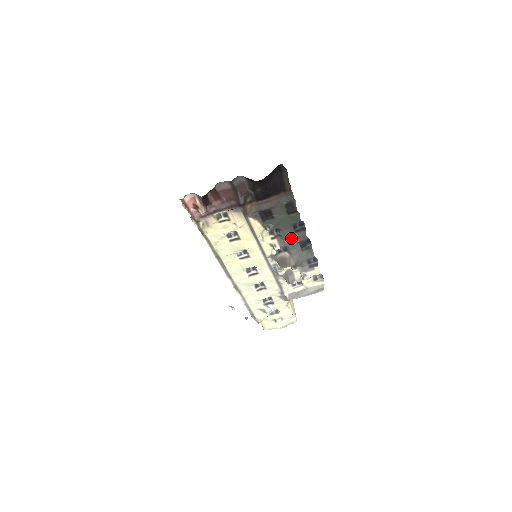
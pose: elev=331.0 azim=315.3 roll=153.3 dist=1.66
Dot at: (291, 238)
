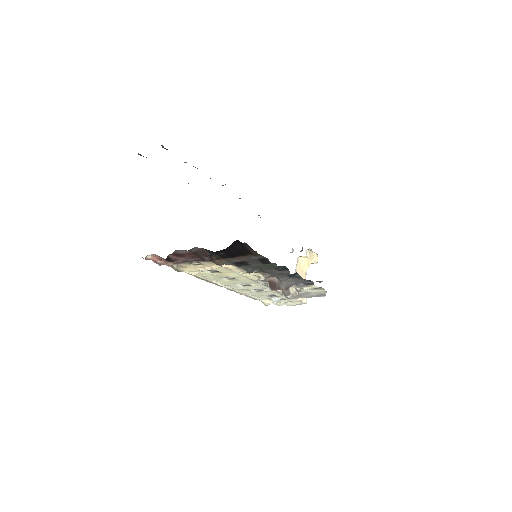
Dot at: (275, 273)
